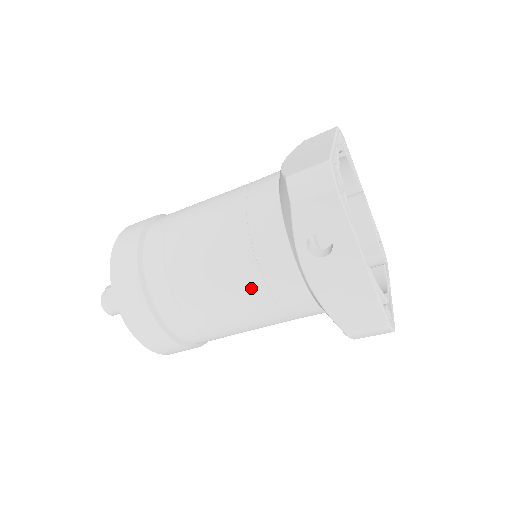
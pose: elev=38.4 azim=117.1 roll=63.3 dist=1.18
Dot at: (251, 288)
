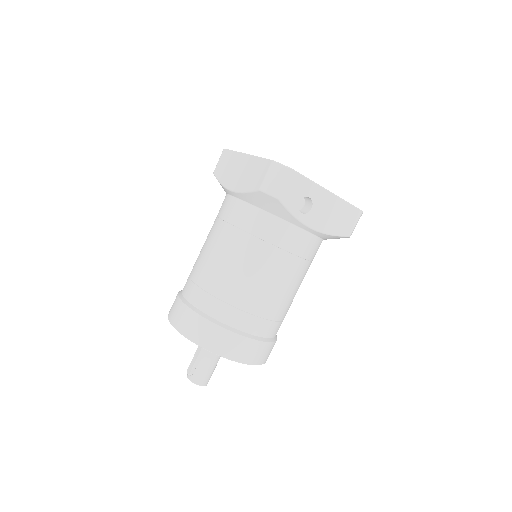
Dot at: (288, 265)
